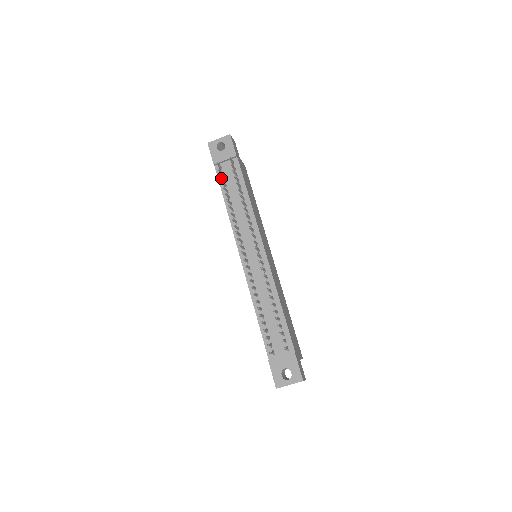
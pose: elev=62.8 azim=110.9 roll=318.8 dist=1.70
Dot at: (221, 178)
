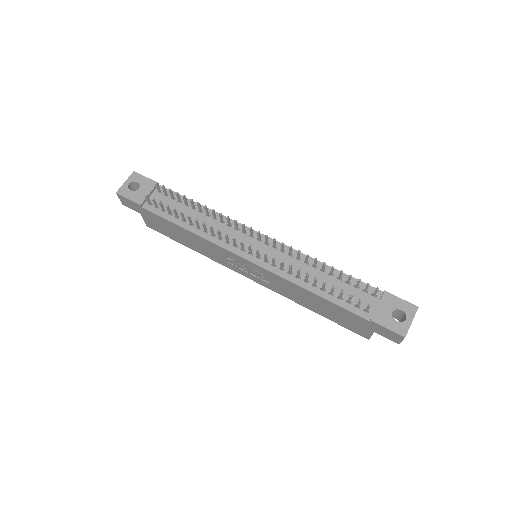
Dot at: (159, 212)
